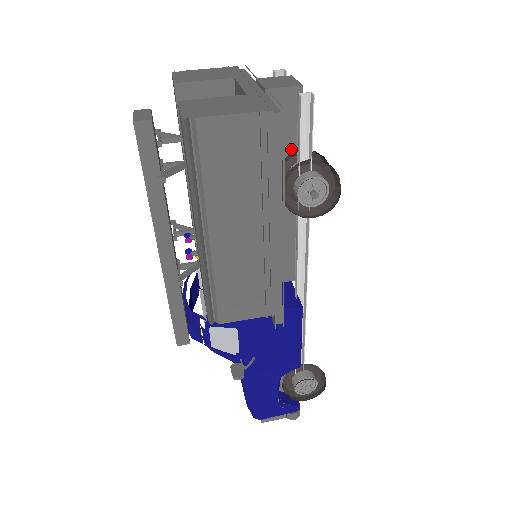
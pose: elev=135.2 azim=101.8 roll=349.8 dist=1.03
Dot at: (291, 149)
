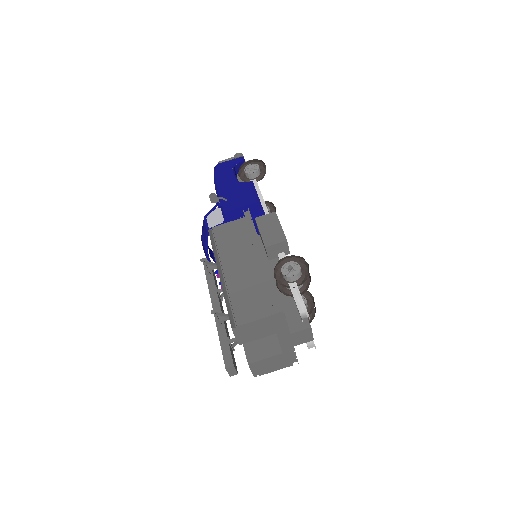
Dot at: occluded
